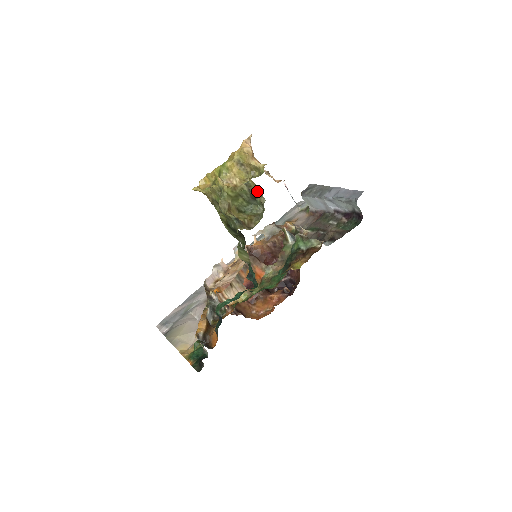
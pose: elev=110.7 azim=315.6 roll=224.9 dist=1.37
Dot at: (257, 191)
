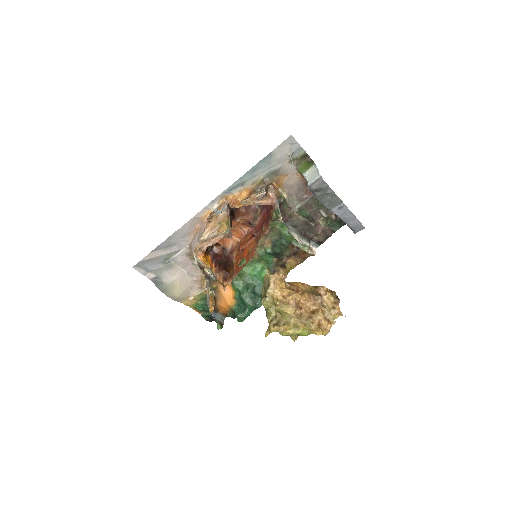
Dot at: occluded
